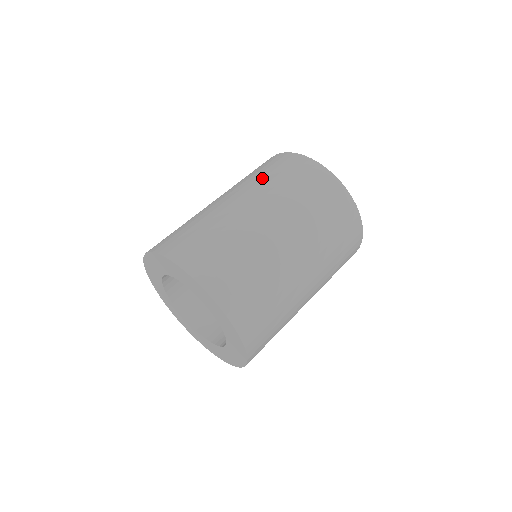
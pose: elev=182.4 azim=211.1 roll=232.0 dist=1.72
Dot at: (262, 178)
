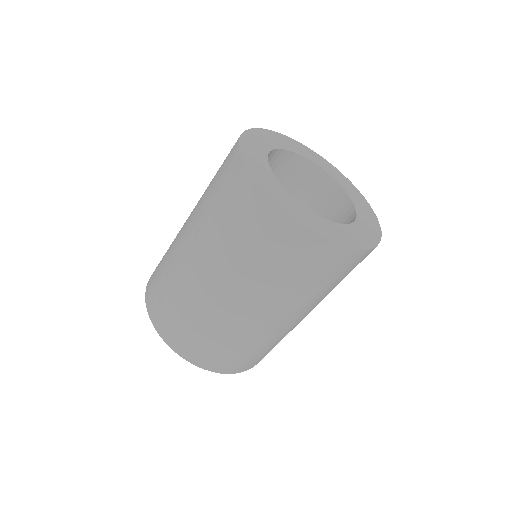
Dot at: (209, 184)
